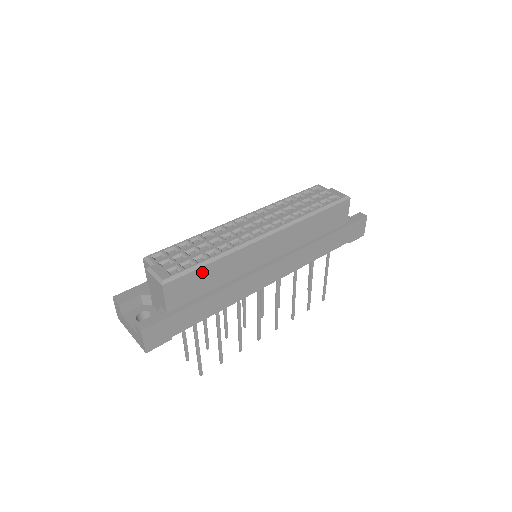
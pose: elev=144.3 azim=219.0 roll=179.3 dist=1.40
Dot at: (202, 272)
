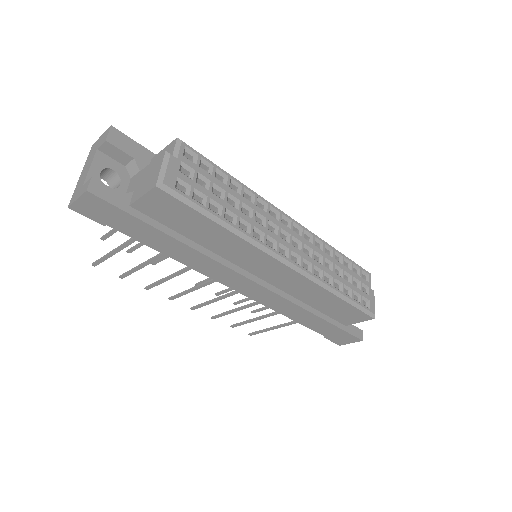
Dot at: (201, 219)
